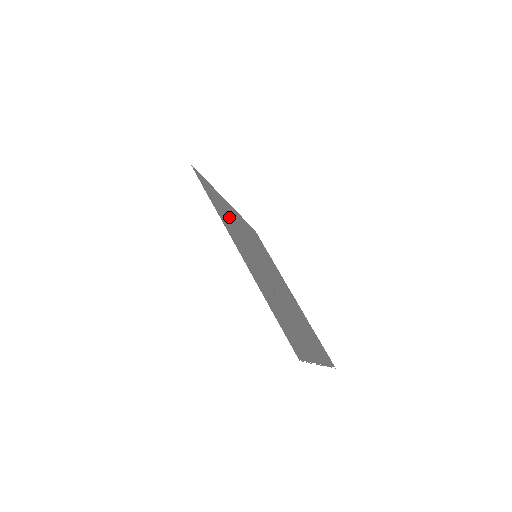
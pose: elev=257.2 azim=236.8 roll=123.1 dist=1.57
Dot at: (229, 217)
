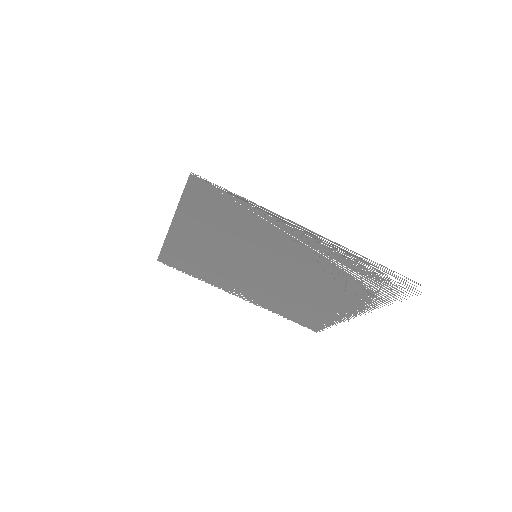
Dot at: (227, 224)
